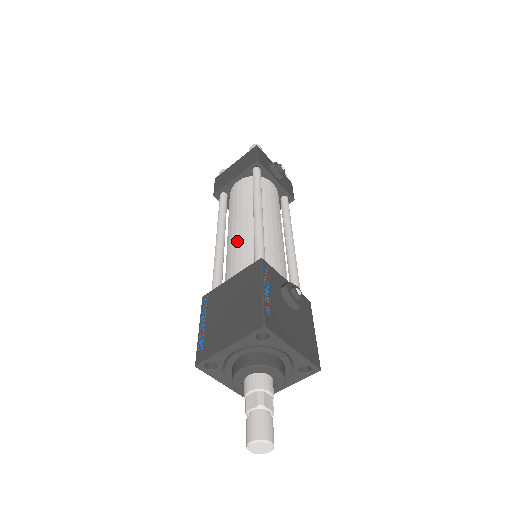
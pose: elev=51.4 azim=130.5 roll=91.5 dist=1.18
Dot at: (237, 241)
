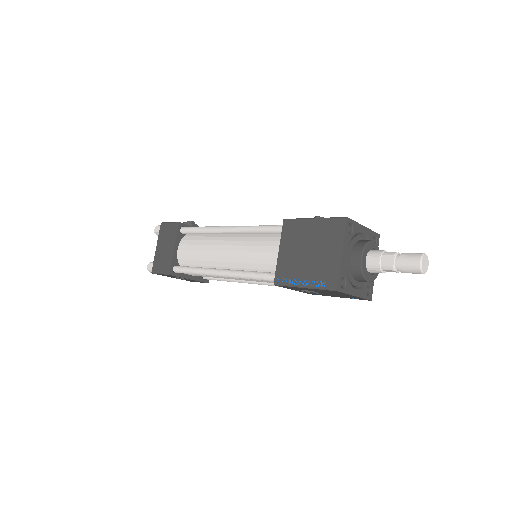
Dot at: (243, 250)
